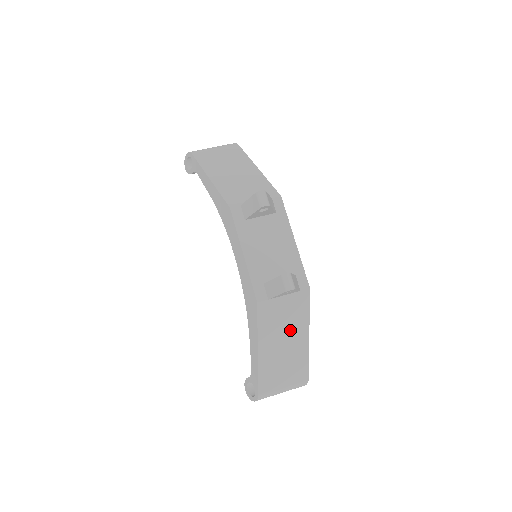
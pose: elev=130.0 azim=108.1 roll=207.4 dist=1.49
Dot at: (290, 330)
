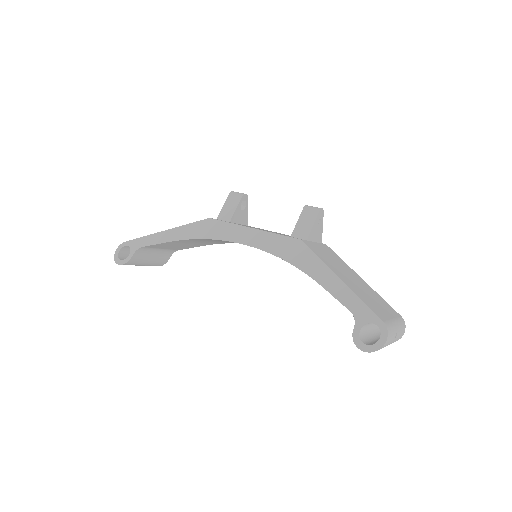
Dot at: (345, 269)
